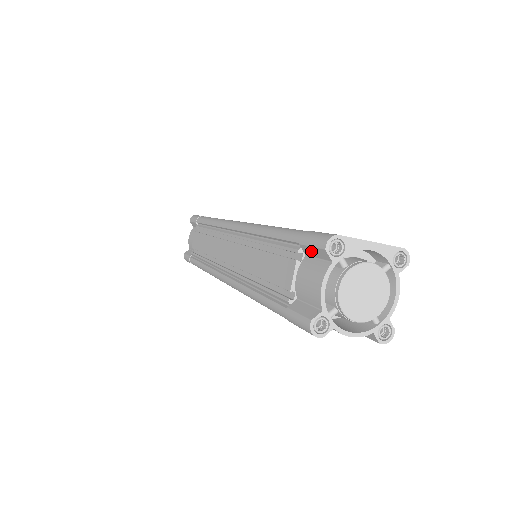
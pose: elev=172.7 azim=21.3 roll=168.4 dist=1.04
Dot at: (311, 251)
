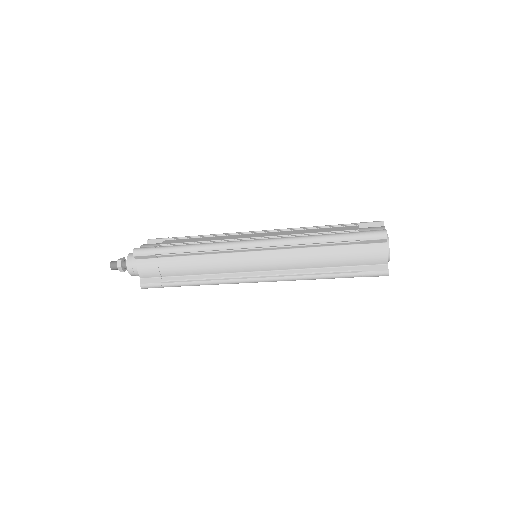
Dot at: (368, 225)
